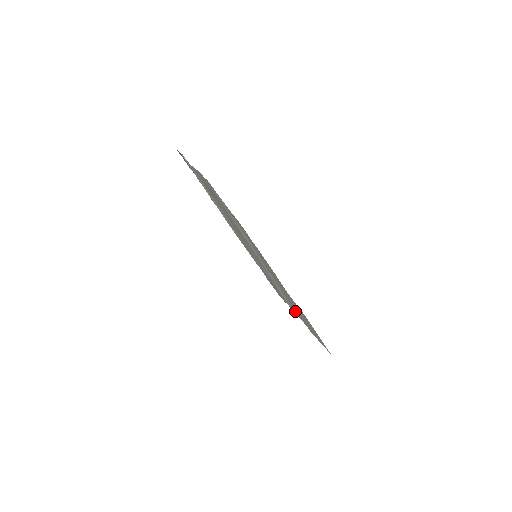
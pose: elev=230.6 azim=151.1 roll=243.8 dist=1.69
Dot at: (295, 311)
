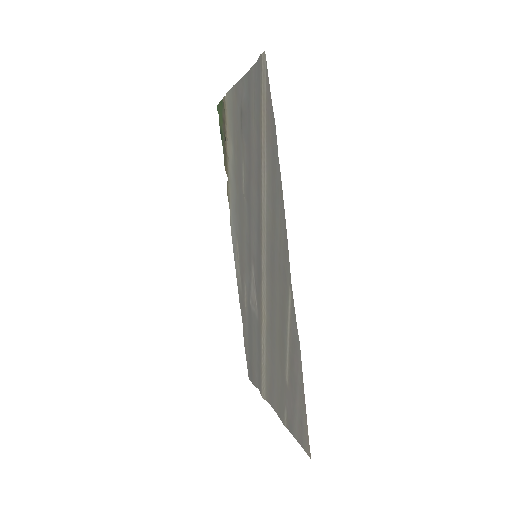
Dot at: (269, 385)
